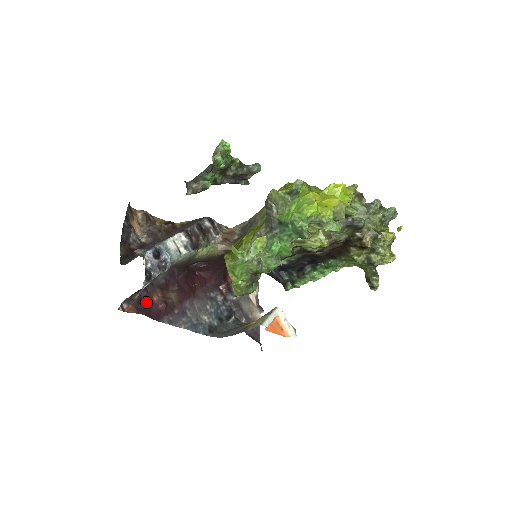
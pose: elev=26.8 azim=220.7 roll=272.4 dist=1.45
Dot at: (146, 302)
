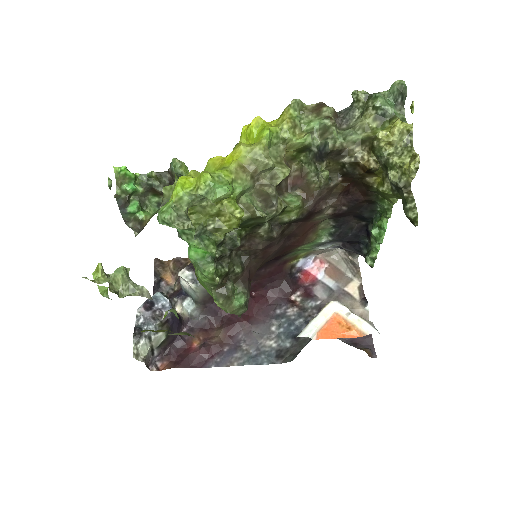
Dot at: (184, 352)
